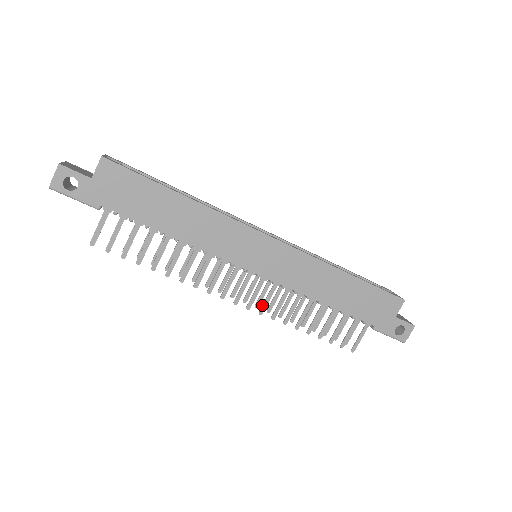
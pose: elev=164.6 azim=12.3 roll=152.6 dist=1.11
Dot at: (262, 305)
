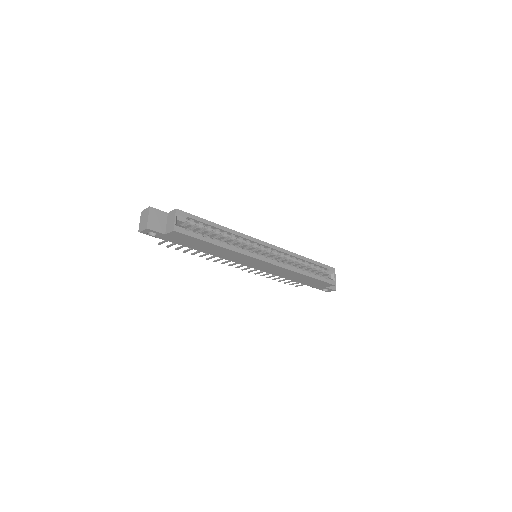
Dot at: (251, 270)
